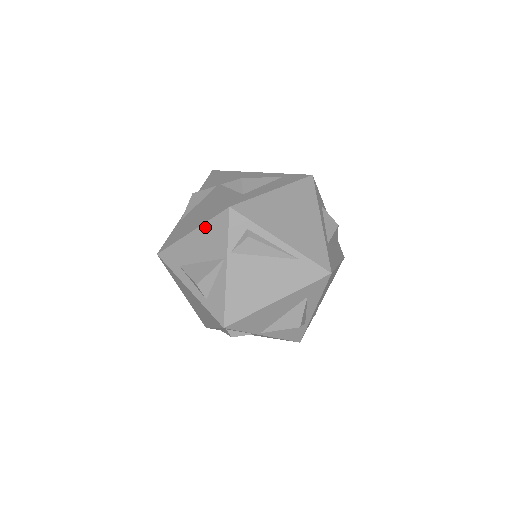
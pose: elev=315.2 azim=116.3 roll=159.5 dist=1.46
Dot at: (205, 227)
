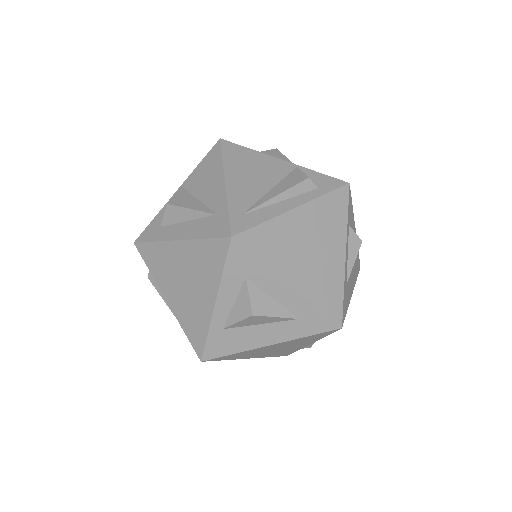
Dot at: occluded
